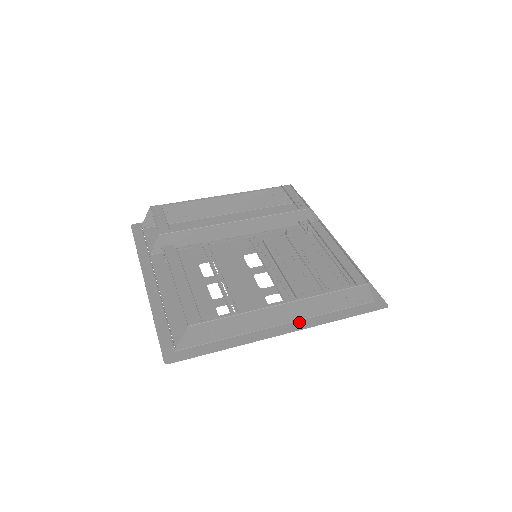
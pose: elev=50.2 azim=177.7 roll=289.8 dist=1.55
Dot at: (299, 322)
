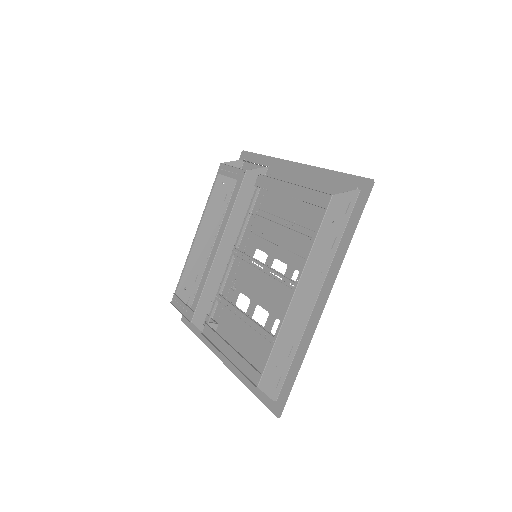
Dot at: (326, 282)
